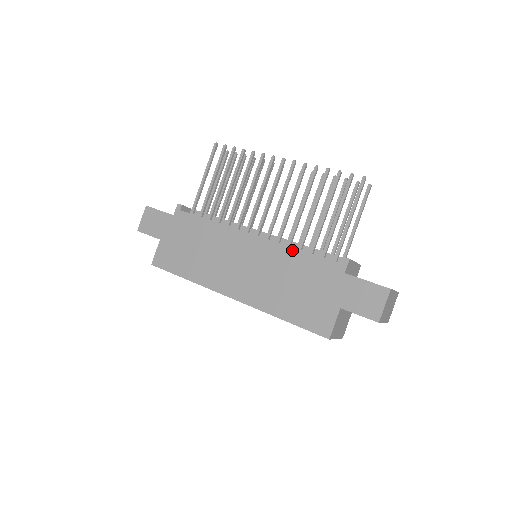
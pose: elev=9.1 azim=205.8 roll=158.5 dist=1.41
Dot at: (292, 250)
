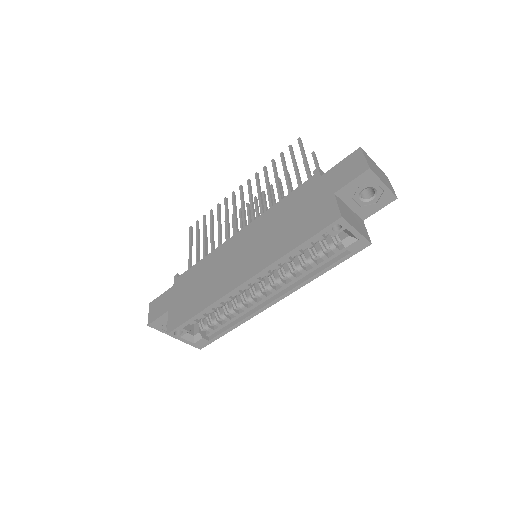
Dot at: (273, 207)
